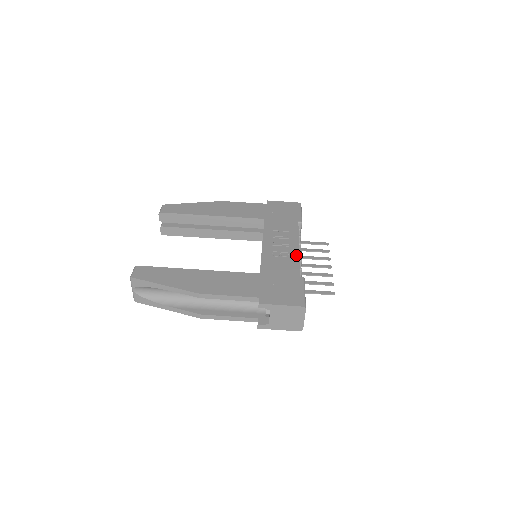
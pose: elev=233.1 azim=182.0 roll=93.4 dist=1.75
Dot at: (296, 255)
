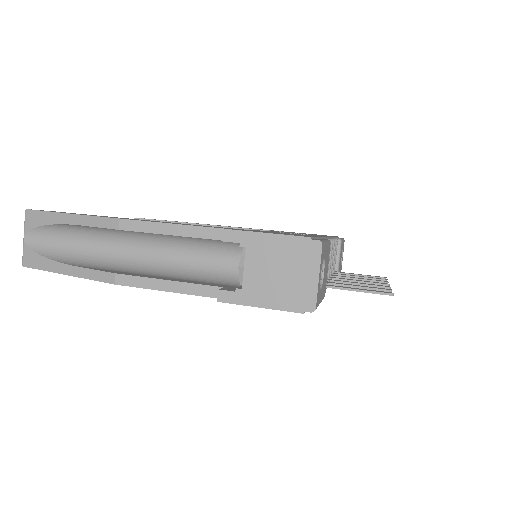
Dot at: occluded
